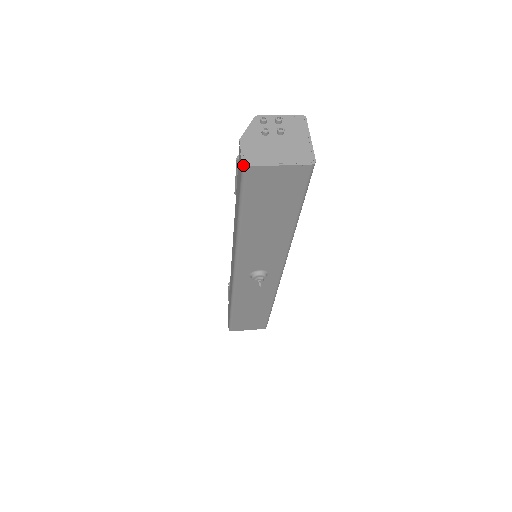
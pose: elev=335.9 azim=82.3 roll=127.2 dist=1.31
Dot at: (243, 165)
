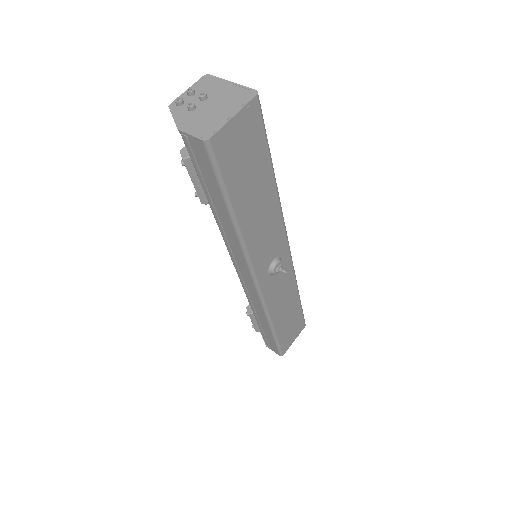
Dot at: (205, 141)
